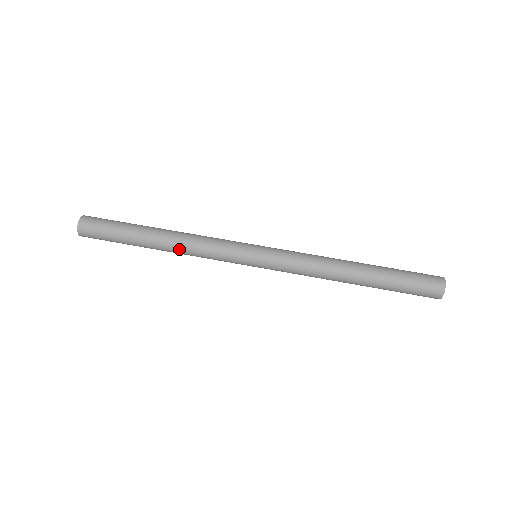
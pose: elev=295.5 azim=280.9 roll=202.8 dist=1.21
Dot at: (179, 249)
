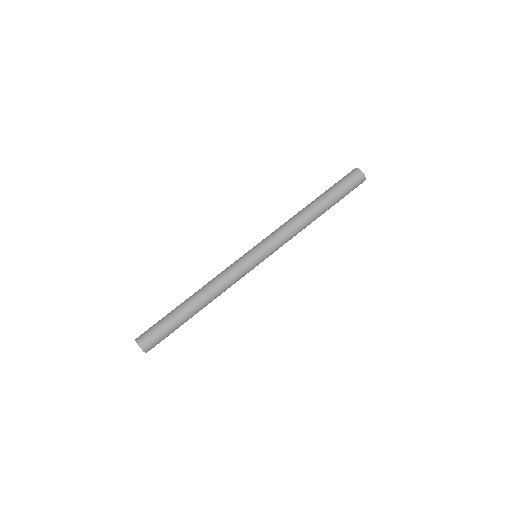
Dot at: (212, 295)
